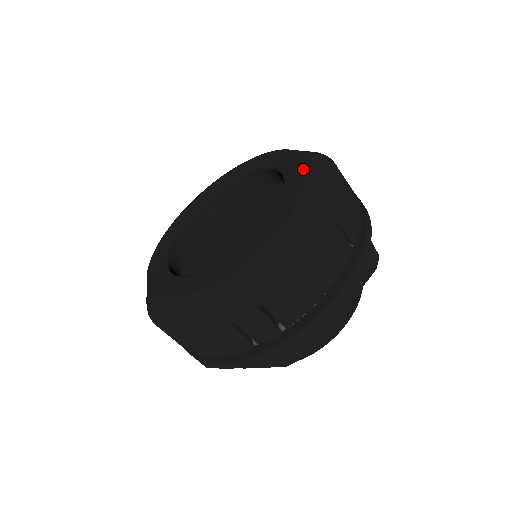
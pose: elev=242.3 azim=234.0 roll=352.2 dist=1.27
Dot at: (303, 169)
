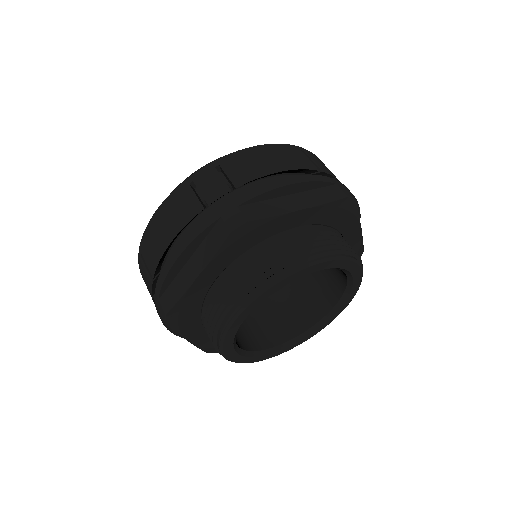
Dot at: occluded
